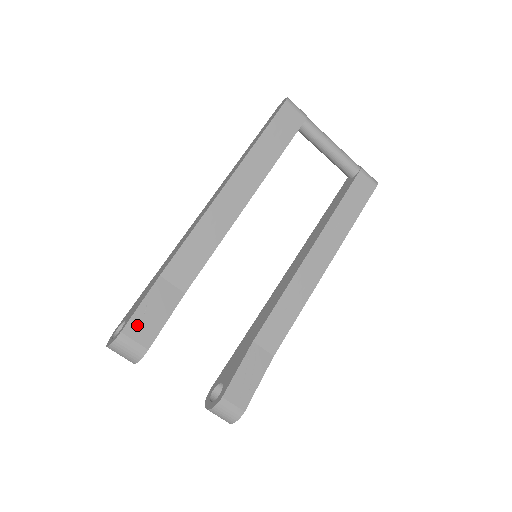
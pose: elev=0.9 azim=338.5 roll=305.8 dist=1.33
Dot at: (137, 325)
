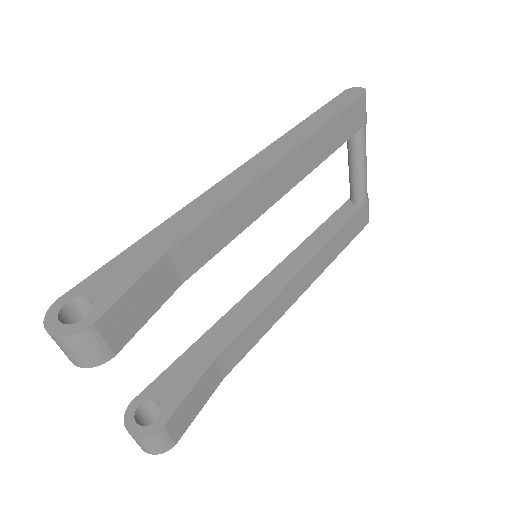
Dot at: (116, 317)
